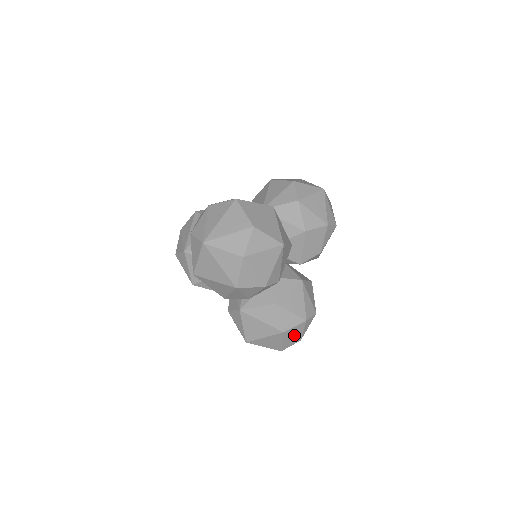
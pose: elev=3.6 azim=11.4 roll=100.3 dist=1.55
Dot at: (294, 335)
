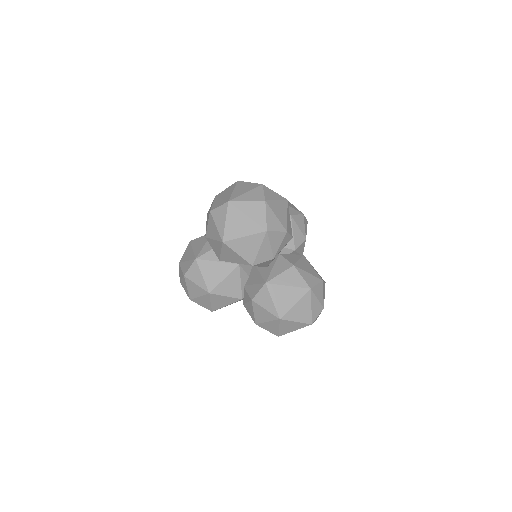
Dot at: (318, 298)
